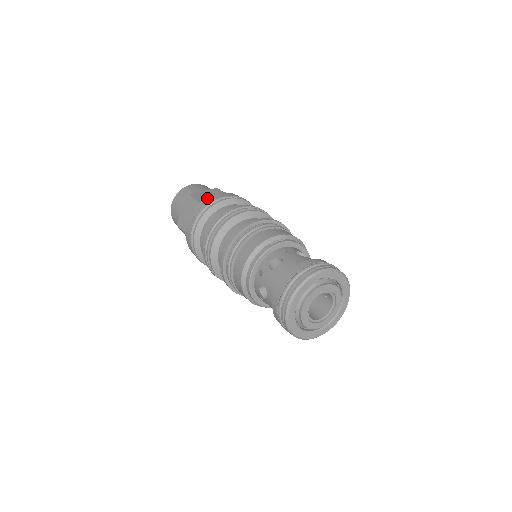
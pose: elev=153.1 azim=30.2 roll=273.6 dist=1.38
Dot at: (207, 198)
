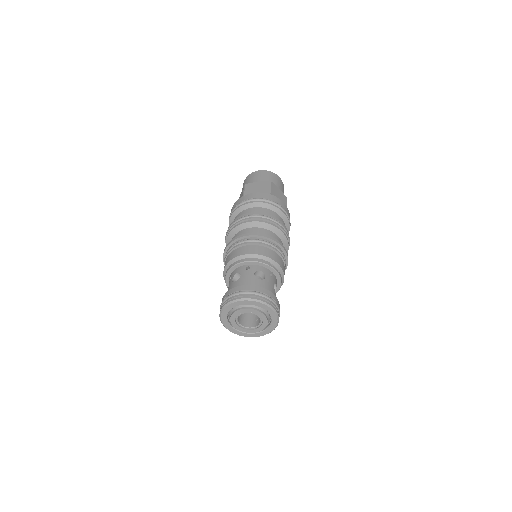
Dot at: (277, 198)
